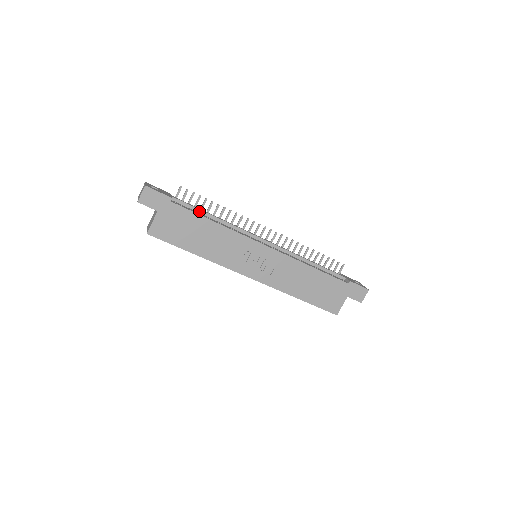
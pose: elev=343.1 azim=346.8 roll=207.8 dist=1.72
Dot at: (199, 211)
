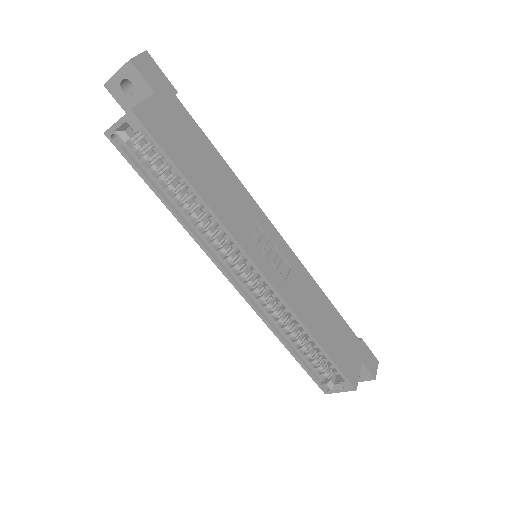
Dot at: occluded
